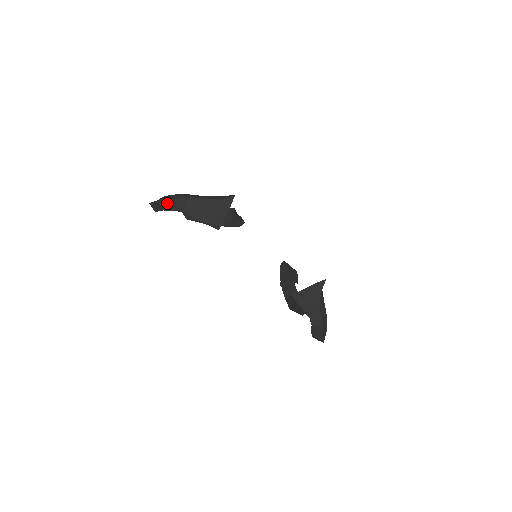
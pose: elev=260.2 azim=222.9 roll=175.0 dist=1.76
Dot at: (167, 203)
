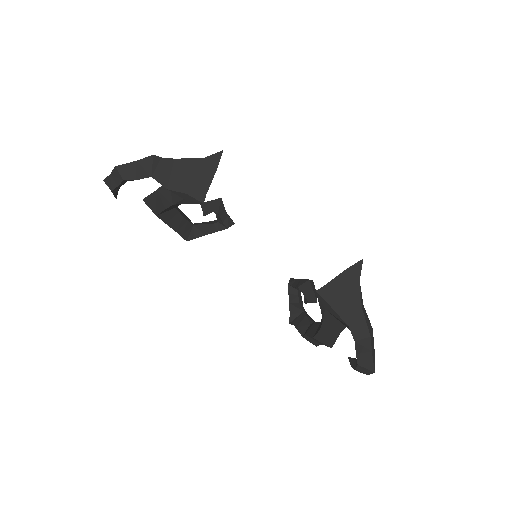
Dot at: (129, 167)
